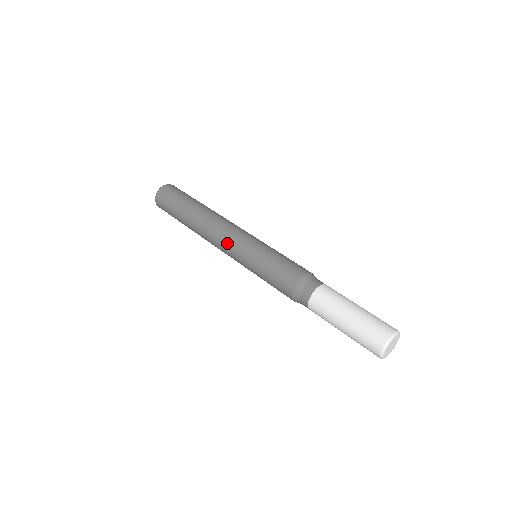
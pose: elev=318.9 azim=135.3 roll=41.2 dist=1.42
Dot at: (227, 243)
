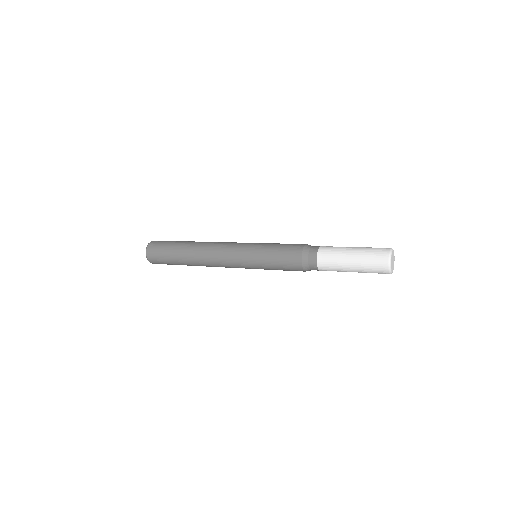
Dot at: (235, 242)
